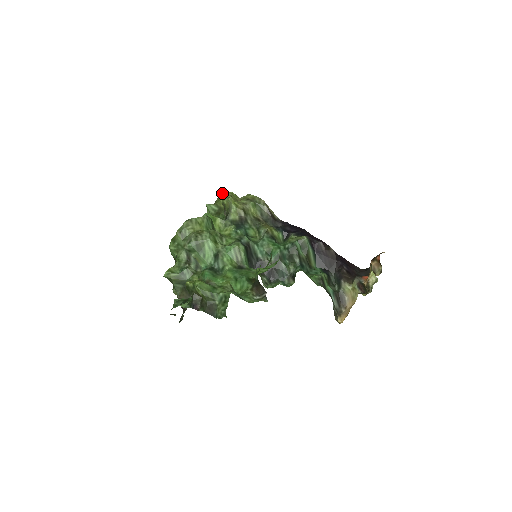
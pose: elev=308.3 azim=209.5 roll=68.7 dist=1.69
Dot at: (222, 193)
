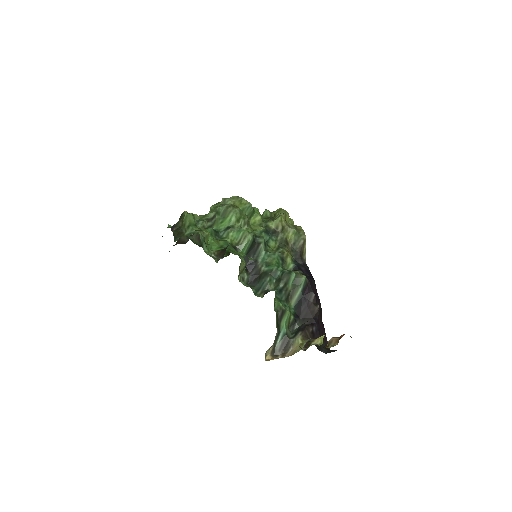
Dot at: occluded
